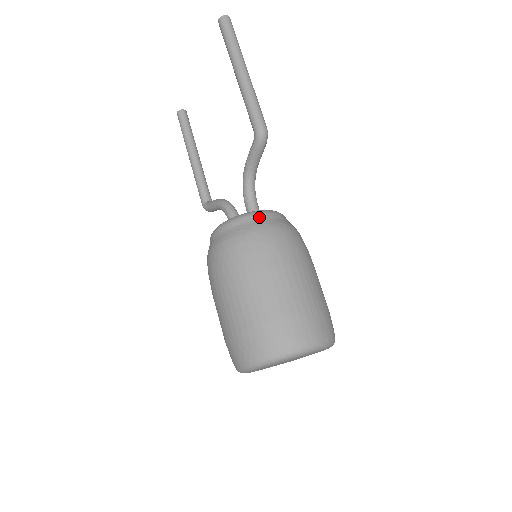
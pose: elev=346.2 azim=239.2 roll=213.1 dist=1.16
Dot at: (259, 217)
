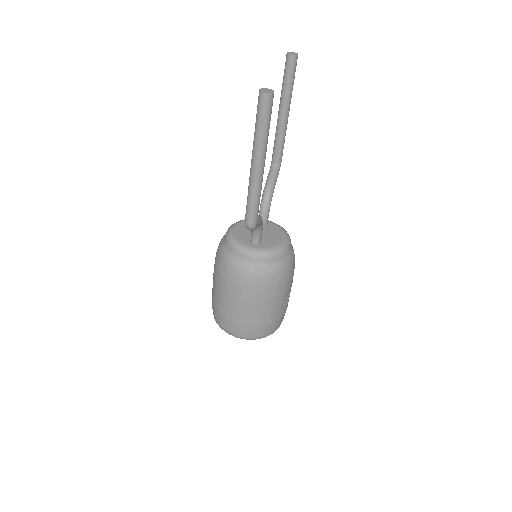
Dot at: (244, 257)
